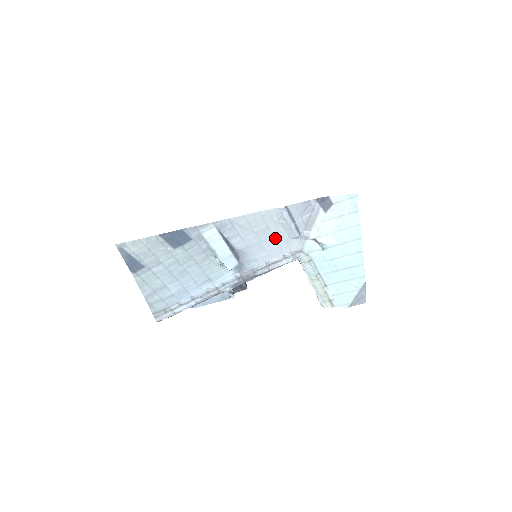
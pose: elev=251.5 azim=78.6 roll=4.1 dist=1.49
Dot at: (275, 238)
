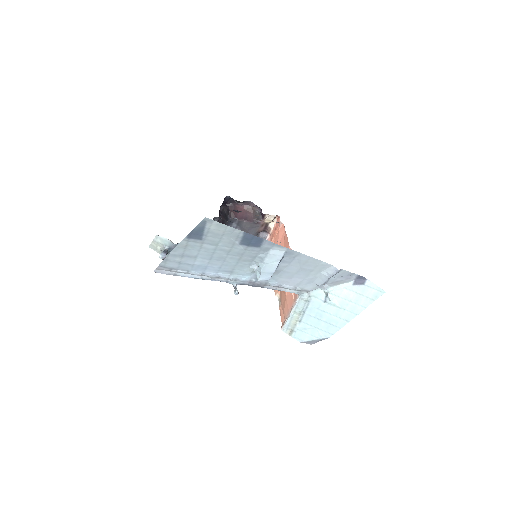
Dot at: (306, 277)
